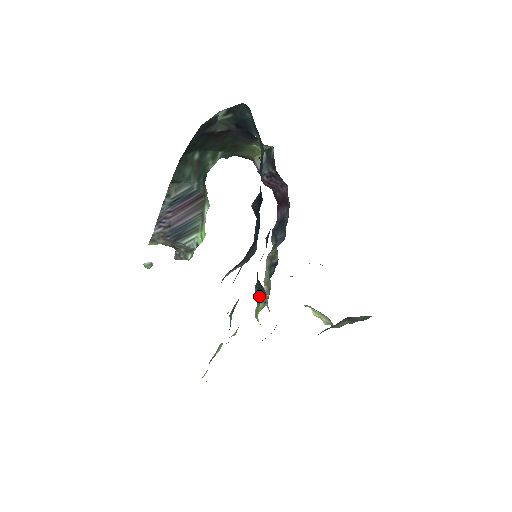
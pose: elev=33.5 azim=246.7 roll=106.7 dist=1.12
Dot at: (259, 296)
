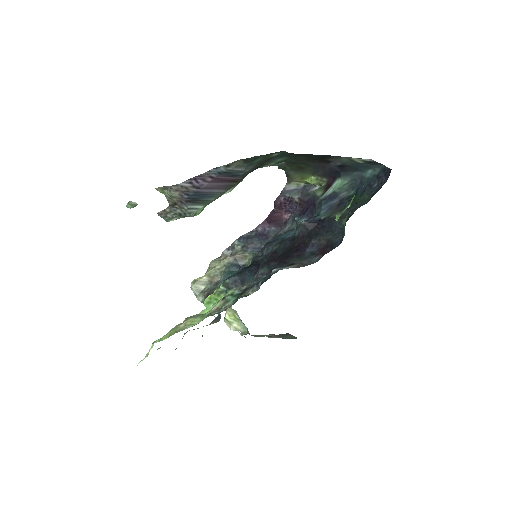
Dot at: (230, 288)
